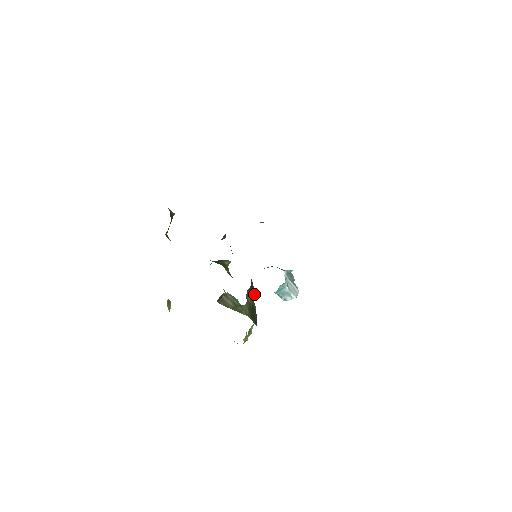
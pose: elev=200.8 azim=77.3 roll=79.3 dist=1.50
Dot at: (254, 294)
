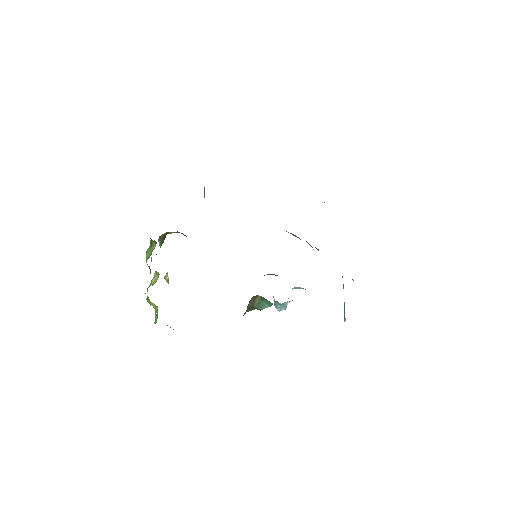
Dot at: occluded
